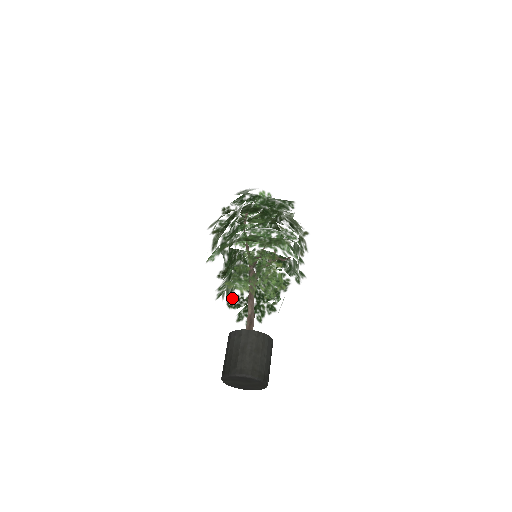
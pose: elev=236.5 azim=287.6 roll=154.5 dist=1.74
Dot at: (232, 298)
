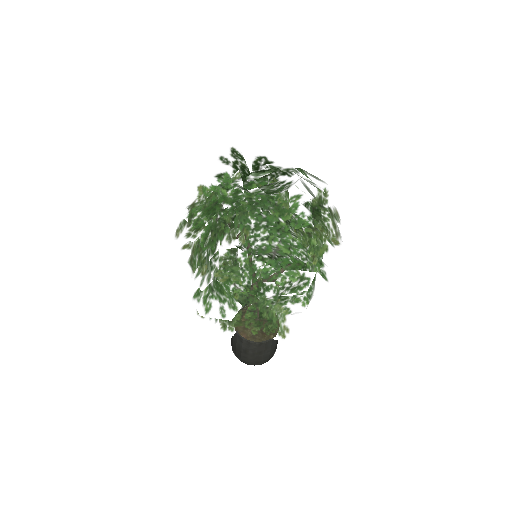
Dot at: occluded
